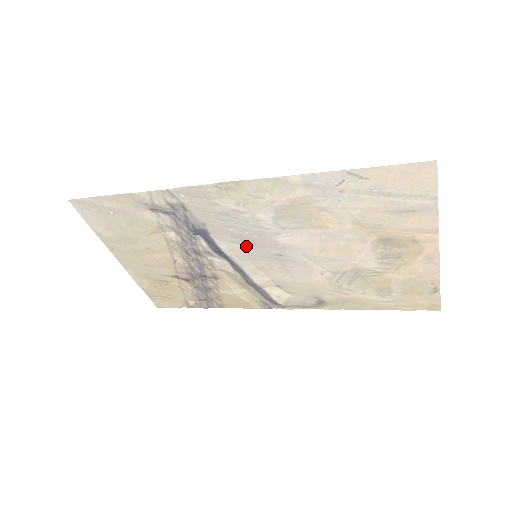
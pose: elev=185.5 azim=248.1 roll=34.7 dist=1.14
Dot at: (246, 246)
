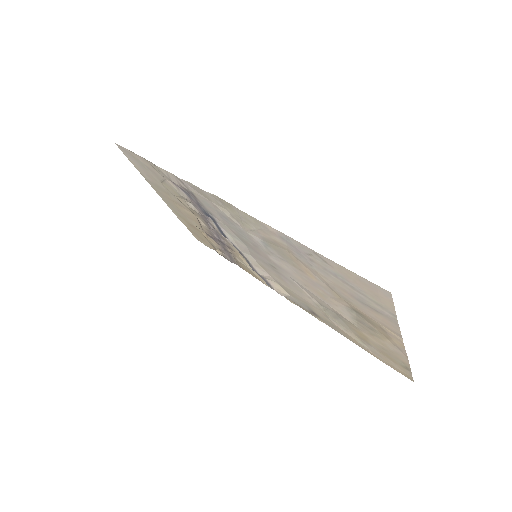
Dot at: (247, 246)
